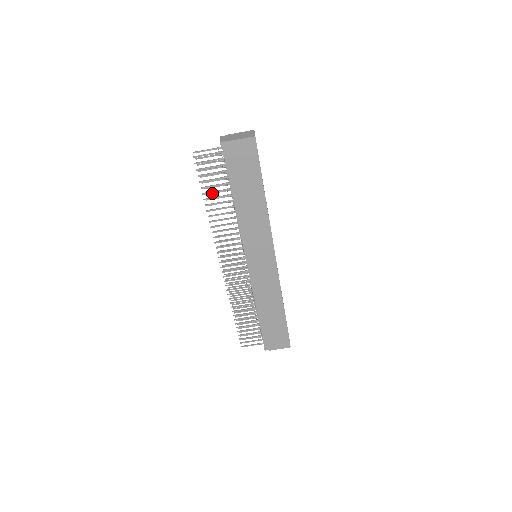
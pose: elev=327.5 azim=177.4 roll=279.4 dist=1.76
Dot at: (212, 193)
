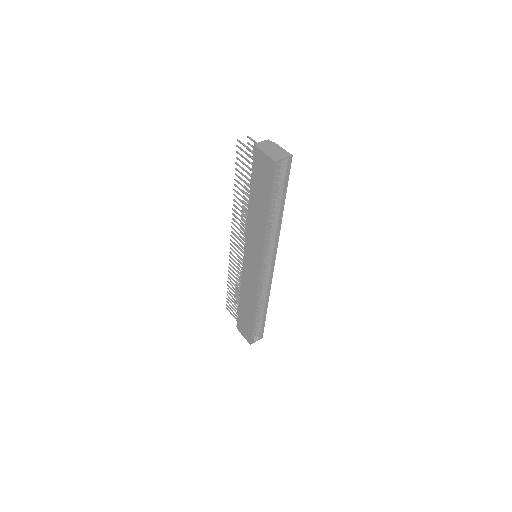
Dot at: occluded
